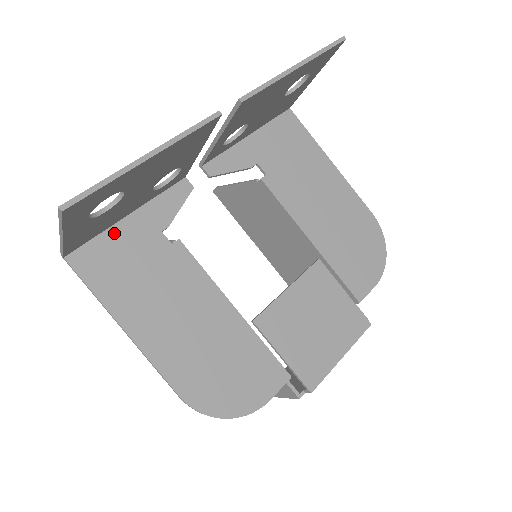
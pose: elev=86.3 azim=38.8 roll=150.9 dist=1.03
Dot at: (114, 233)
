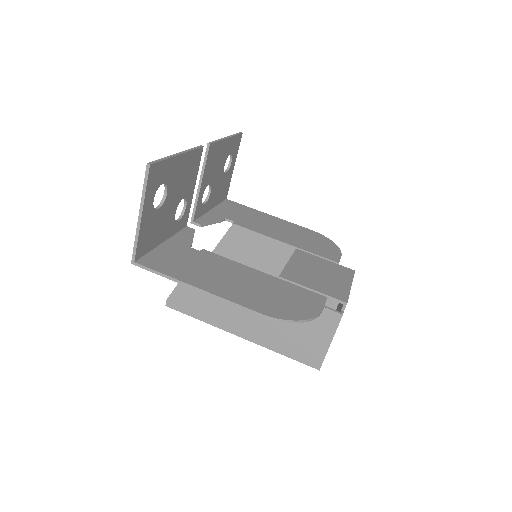
Dot at: (159, 250)
